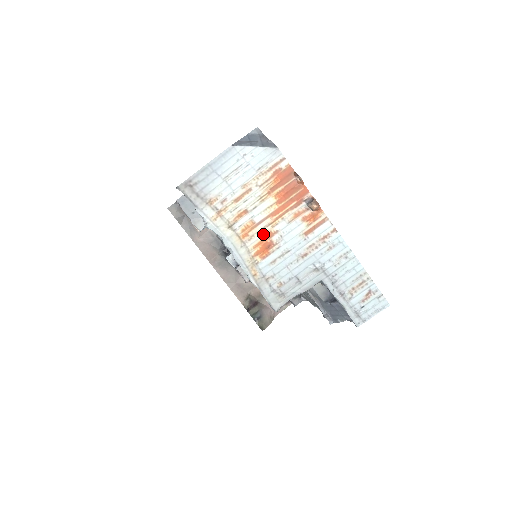
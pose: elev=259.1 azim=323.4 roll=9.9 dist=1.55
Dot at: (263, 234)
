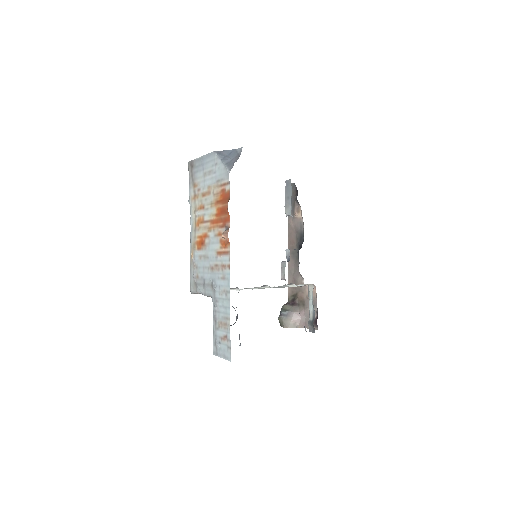
Dot at: (204, 232)
